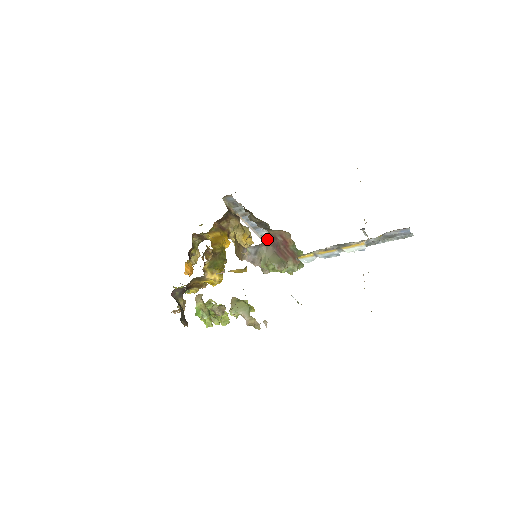
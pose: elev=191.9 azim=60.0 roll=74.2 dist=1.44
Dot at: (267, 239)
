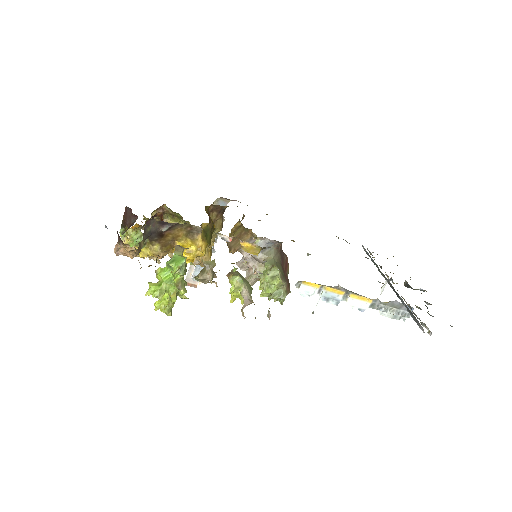
Dot at: (281, 245)
